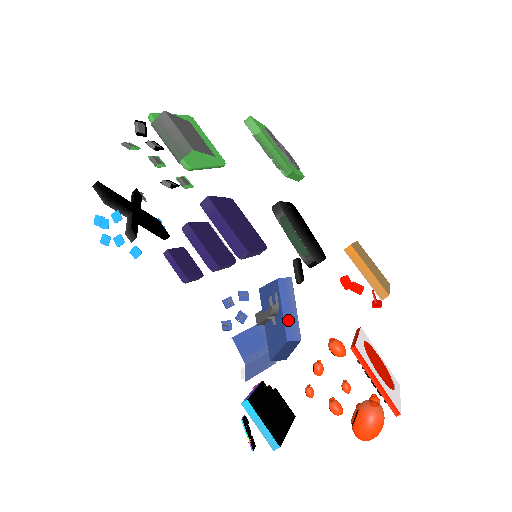
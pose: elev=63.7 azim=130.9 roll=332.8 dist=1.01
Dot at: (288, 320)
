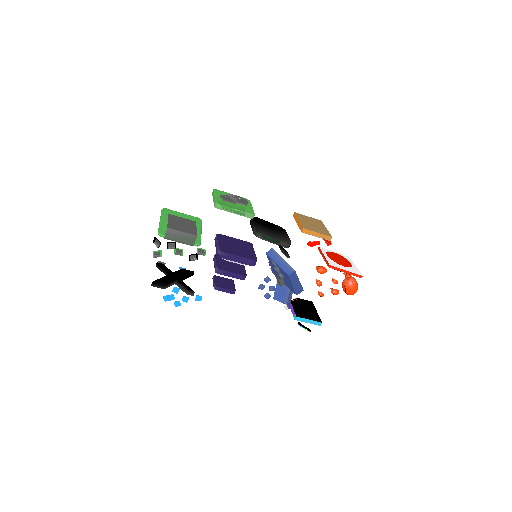
Dot at: (283, 267)
